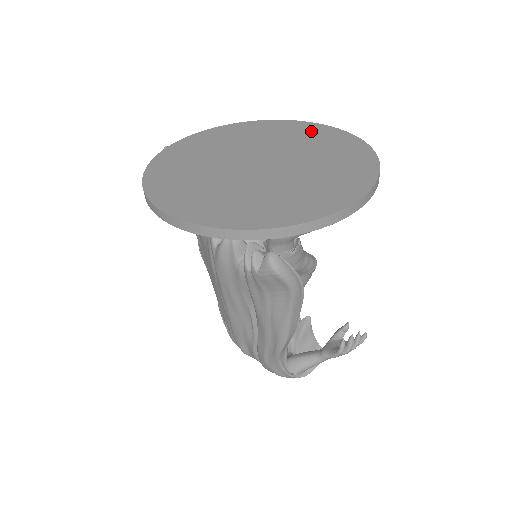
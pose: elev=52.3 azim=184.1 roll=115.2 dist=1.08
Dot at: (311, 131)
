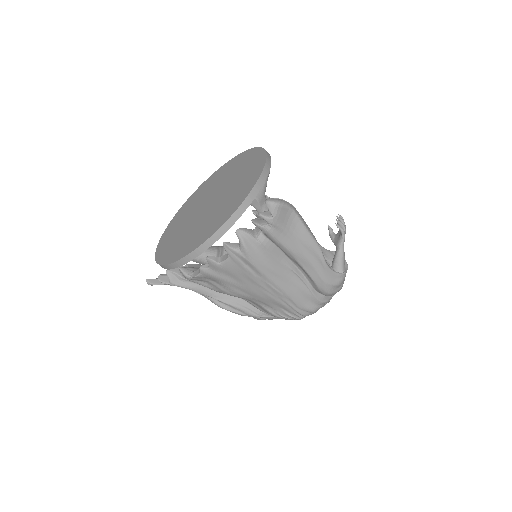
Dot at: (205, 185)
